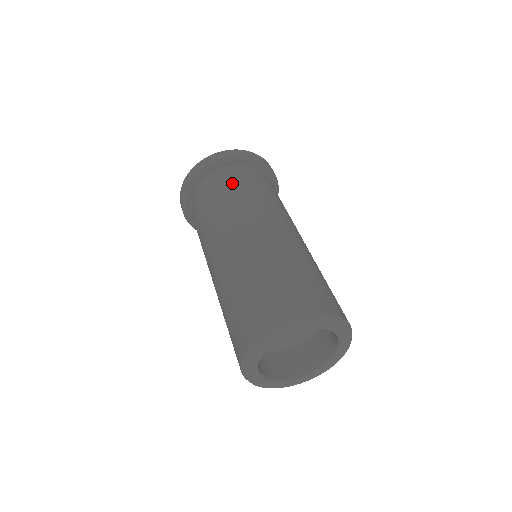
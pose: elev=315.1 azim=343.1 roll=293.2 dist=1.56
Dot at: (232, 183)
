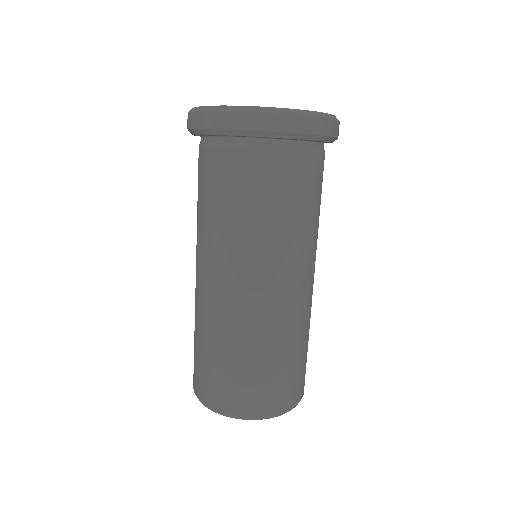
Dot at: (306, 187)
